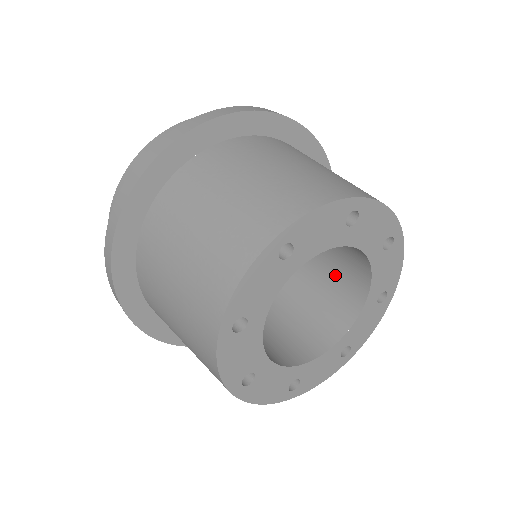
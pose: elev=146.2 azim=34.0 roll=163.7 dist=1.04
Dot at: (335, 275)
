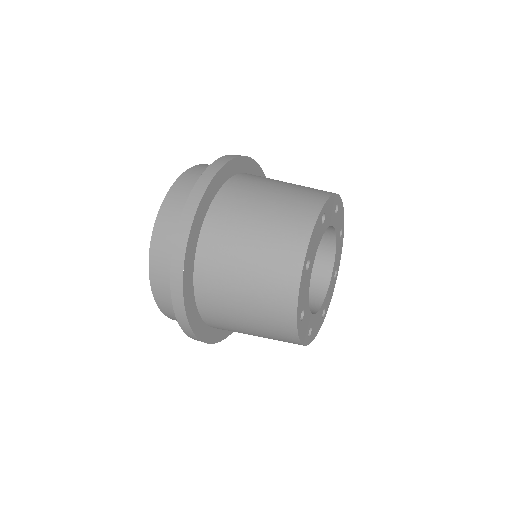
Dot at: occluded
